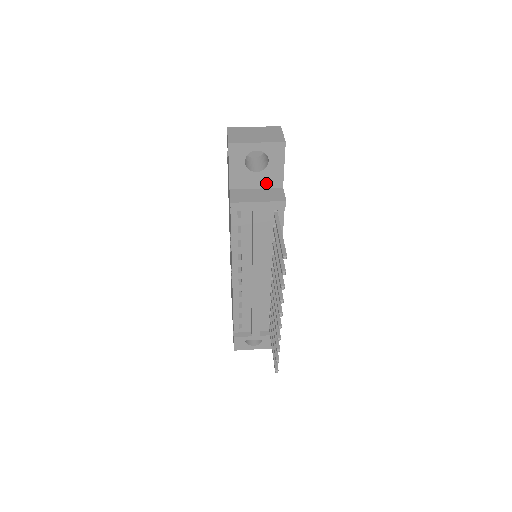
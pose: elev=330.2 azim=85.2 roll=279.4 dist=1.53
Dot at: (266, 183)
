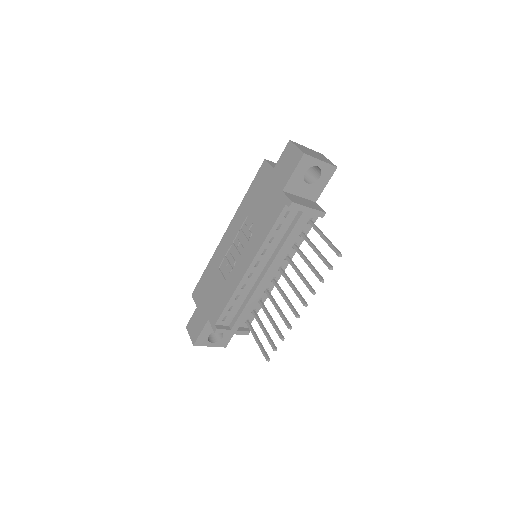
Dot at: (308, 195)
